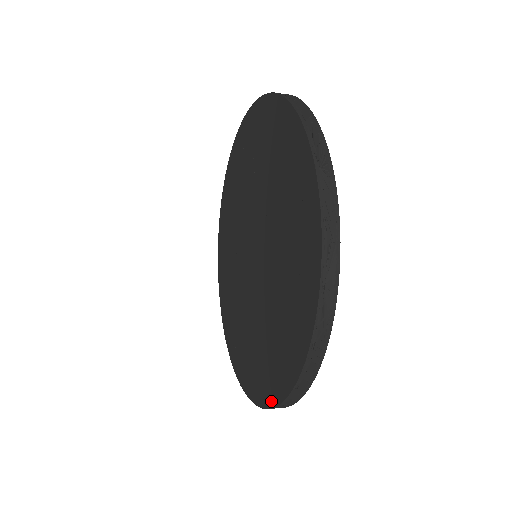
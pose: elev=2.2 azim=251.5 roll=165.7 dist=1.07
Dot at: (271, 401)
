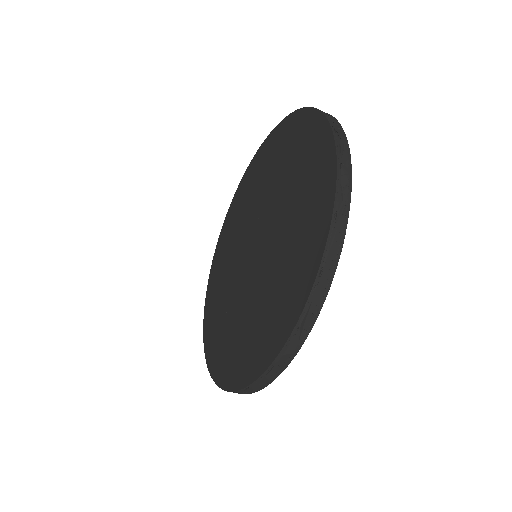
Dot at: (286, 333)
